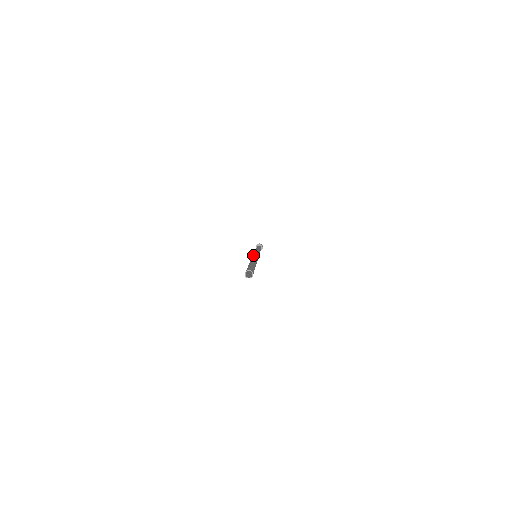
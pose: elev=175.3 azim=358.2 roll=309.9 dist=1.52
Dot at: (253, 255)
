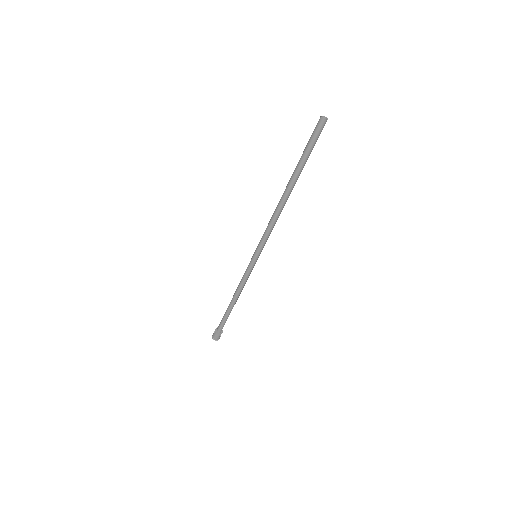
Dot at: occluded
